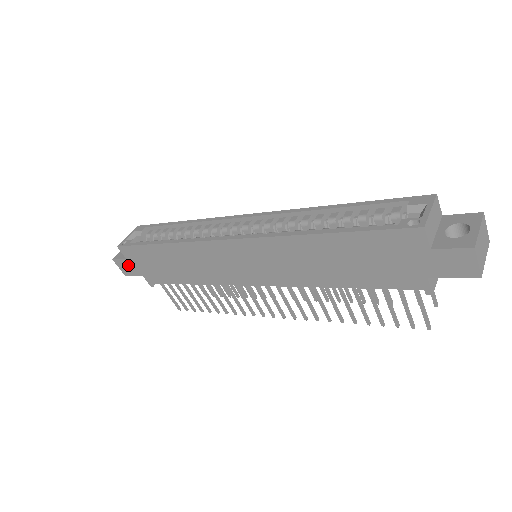
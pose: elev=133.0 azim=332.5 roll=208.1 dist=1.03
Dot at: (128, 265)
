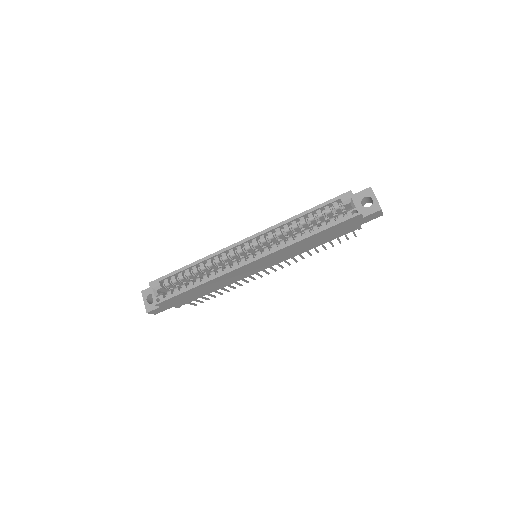
Dot at: (161, 309)
